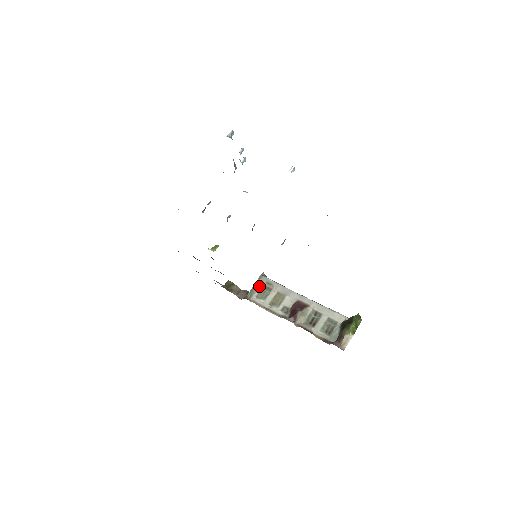
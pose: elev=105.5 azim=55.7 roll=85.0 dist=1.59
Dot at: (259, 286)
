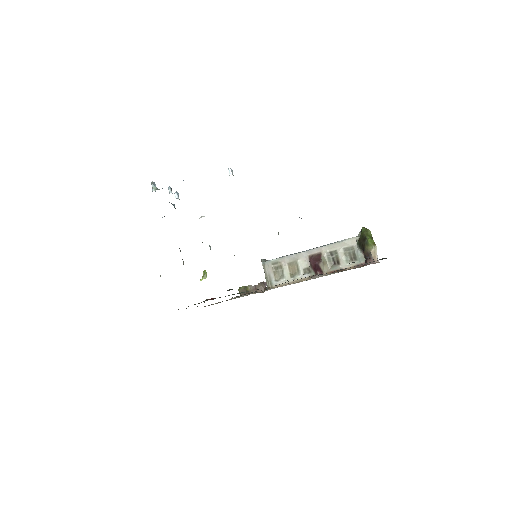
Dot at: (269, 272)
